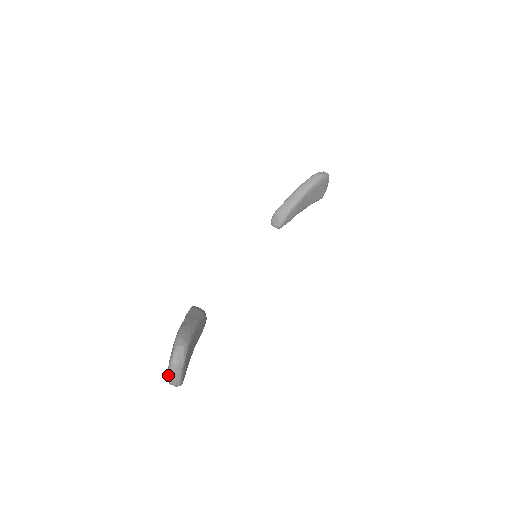
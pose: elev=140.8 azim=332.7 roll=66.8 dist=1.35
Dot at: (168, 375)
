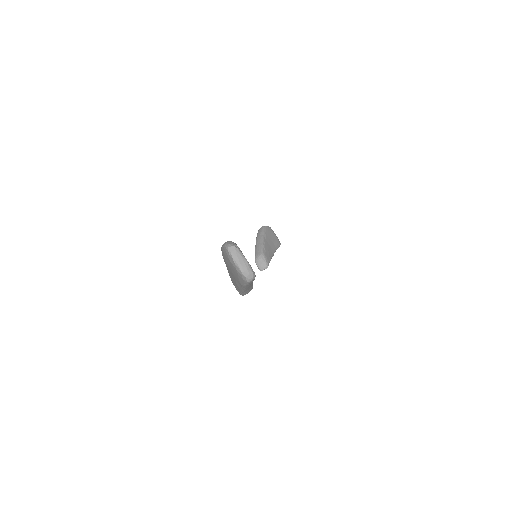
Dot at: (235, 264)
